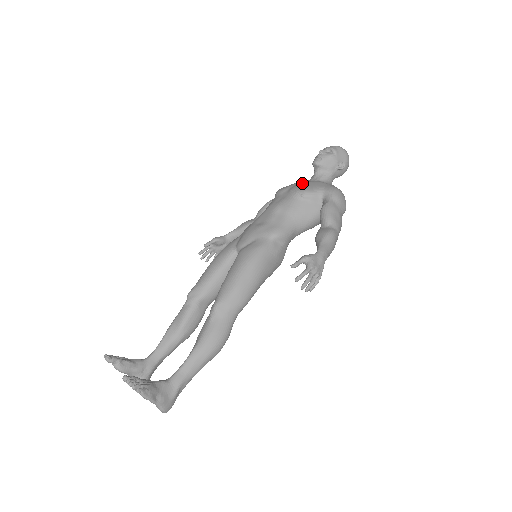
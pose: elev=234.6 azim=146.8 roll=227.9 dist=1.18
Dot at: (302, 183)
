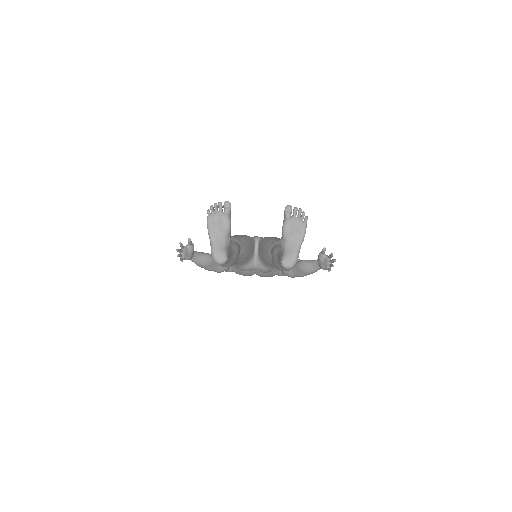
Dot at: occluded
